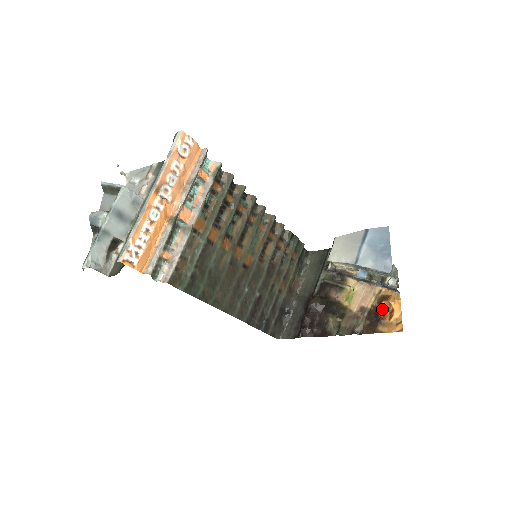
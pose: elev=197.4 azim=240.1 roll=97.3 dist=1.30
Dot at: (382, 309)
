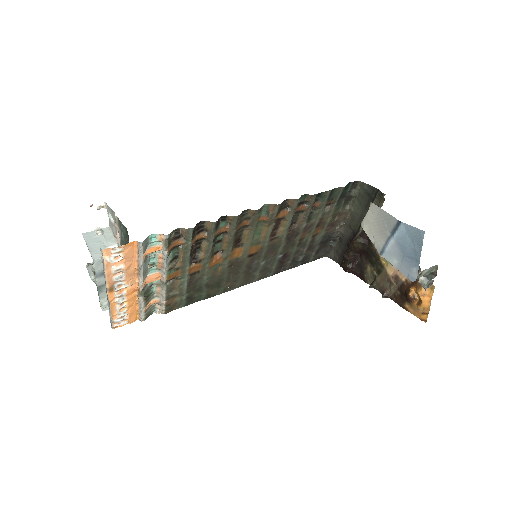
Dot at: (413, 292)
